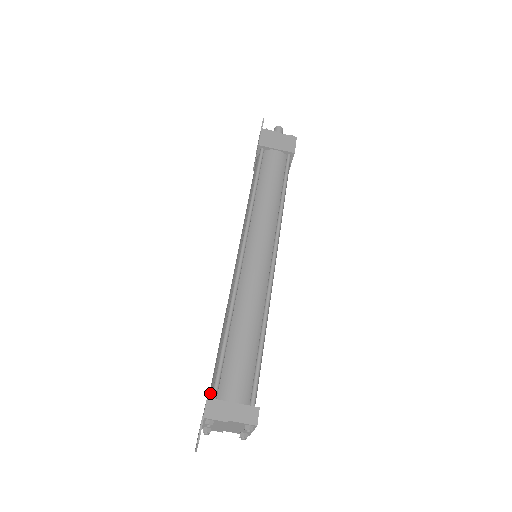
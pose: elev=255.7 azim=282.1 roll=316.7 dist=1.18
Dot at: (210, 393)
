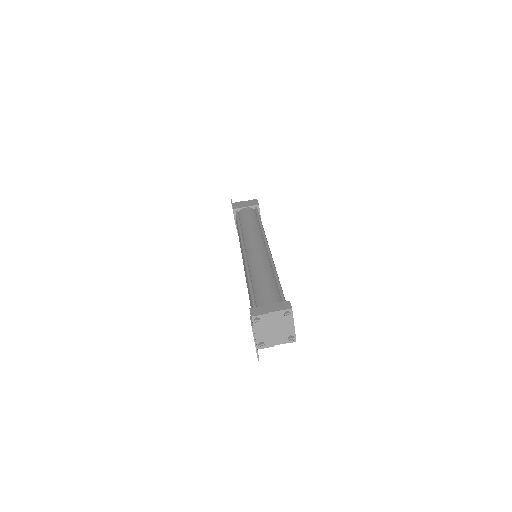
Dot at: occluded
